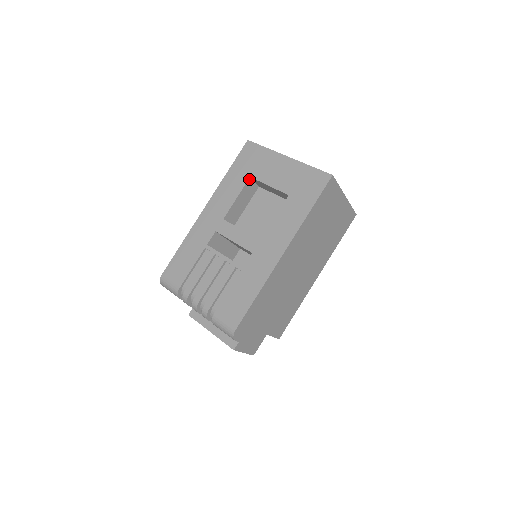
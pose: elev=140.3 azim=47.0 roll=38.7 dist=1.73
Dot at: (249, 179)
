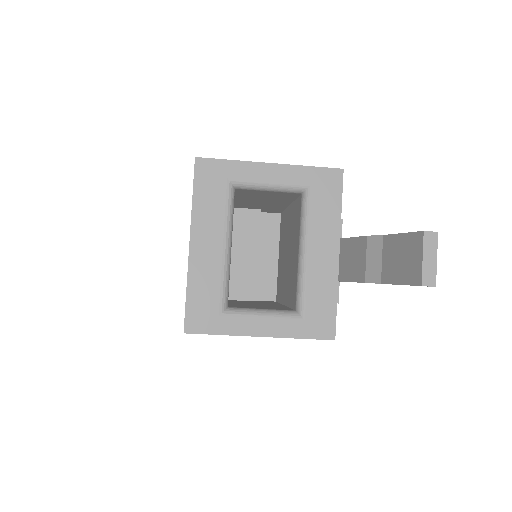
Dot at: occluded
